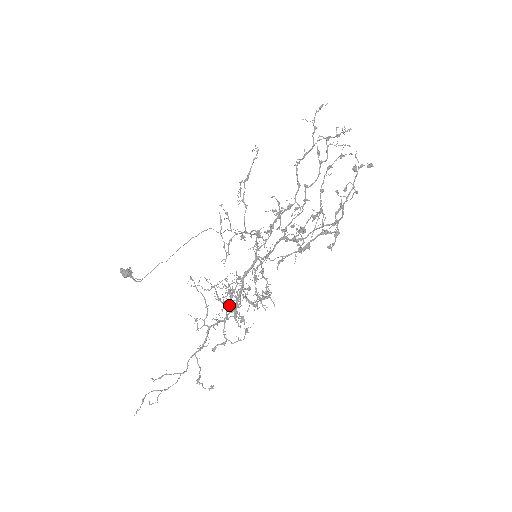
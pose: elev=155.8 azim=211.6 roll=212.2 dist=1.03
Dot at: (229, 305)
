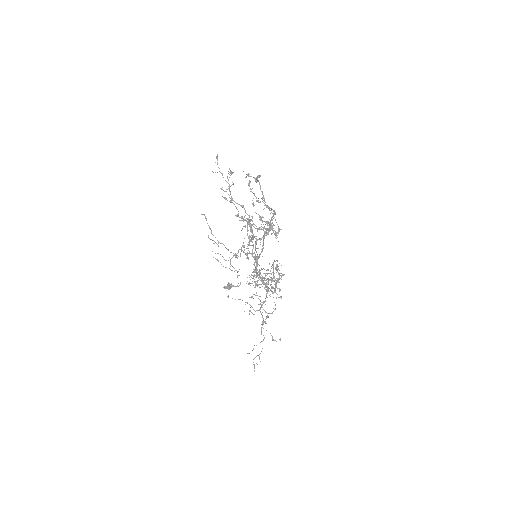
Dot at: occluded
